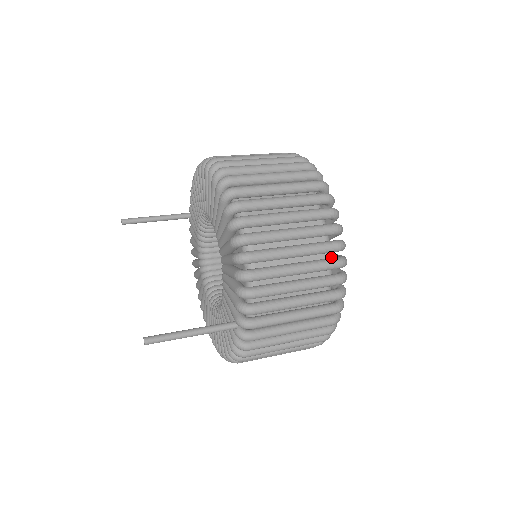
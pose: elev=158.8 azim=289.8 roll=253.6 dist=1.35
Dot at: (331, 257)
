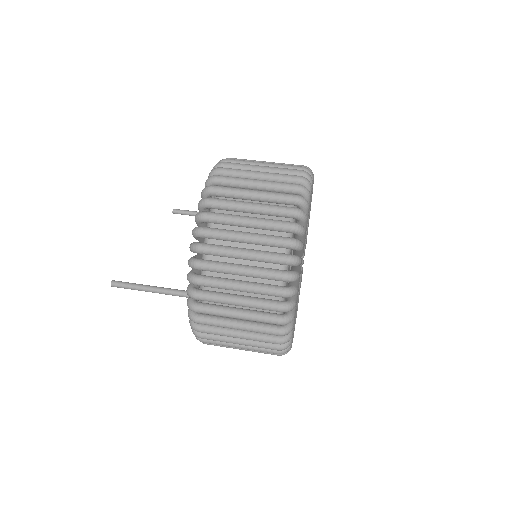
Dot at: occluded
